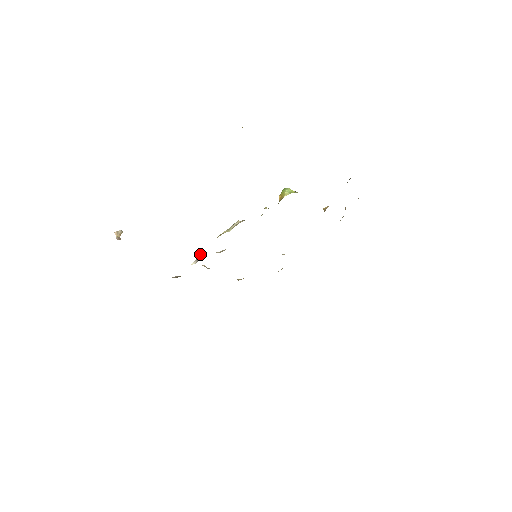
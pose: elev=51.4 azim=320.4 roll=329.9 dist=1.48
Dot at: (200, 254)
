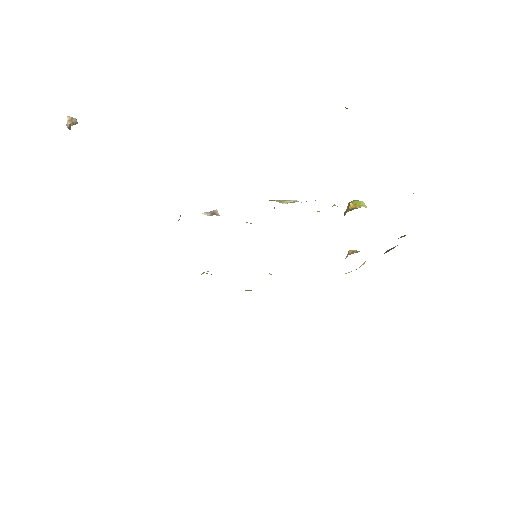
Dot at: occluded
